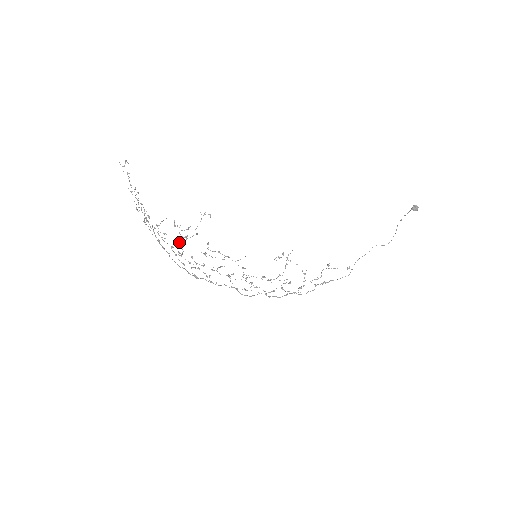
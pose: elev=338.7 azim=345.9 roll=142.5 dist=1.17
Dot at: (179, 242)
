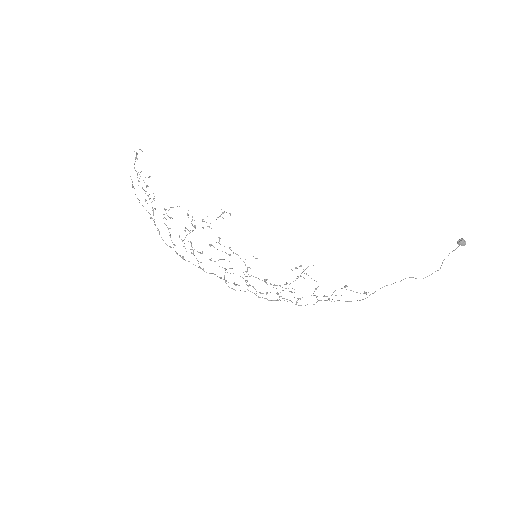
Dot at: (185, 228)
